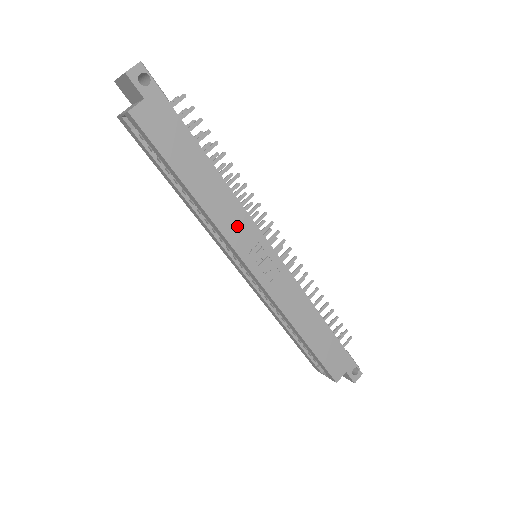
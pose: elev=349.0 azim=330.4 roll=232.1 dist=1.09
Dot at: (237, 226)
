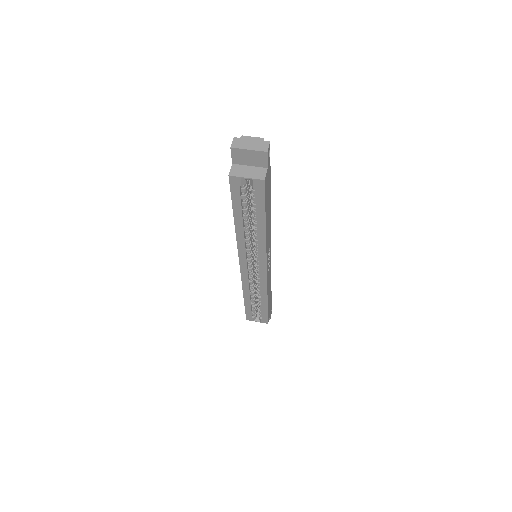
Dot at: occluded
